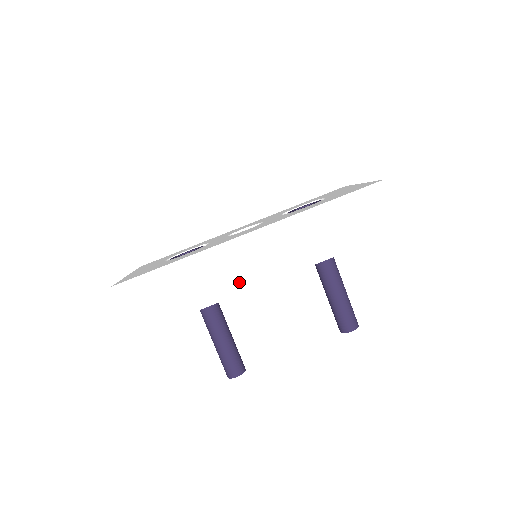
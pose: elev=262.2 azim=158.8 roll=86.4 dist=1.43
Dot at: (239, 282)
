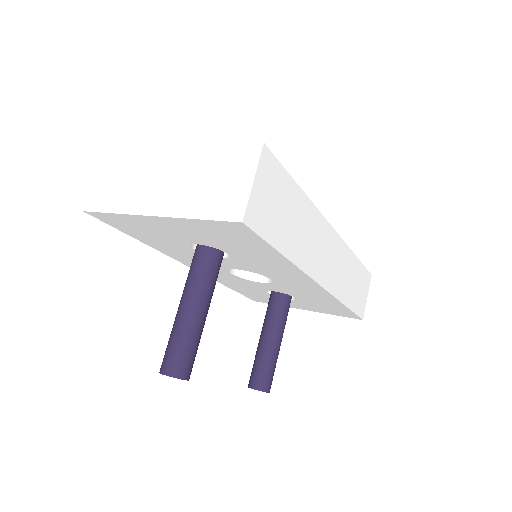
Dot at: (314, 264)
